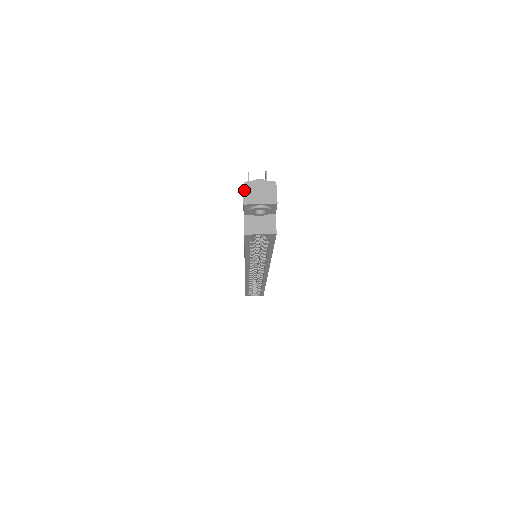
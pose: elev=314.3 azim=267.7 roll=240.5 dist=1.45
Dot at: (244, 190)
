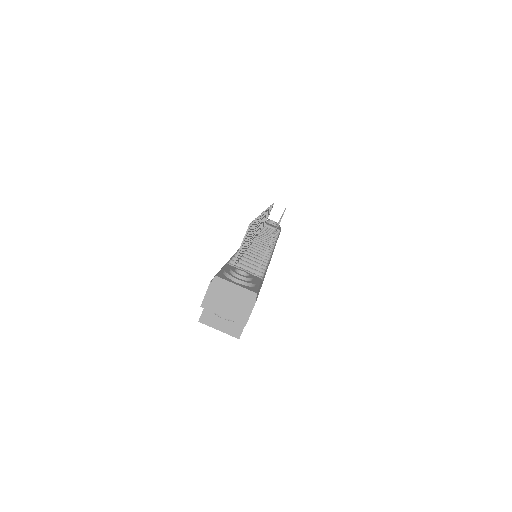
Dot at: (209, 287)
